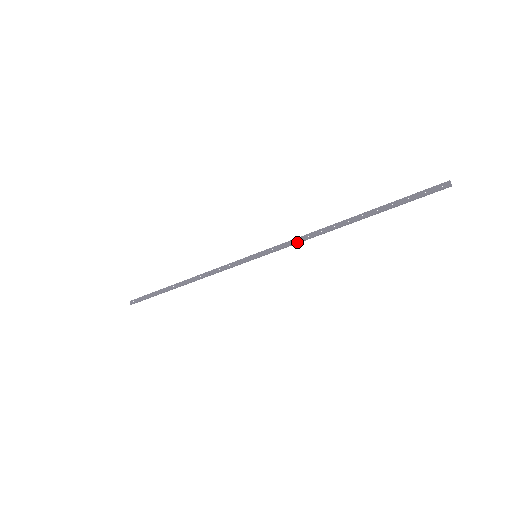
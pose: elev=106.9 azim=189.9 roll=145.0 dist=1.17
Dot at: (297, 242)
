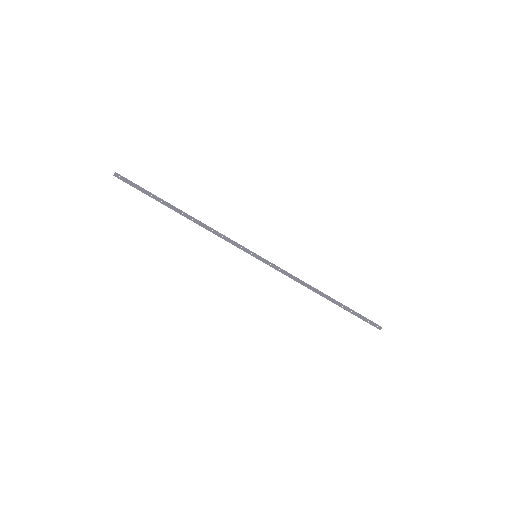
Dot at: (289, 277)
